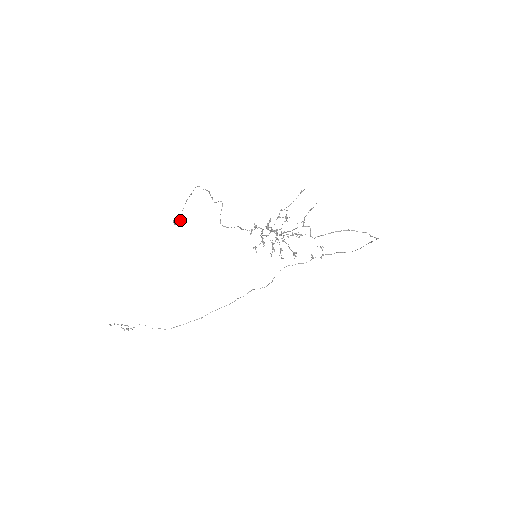
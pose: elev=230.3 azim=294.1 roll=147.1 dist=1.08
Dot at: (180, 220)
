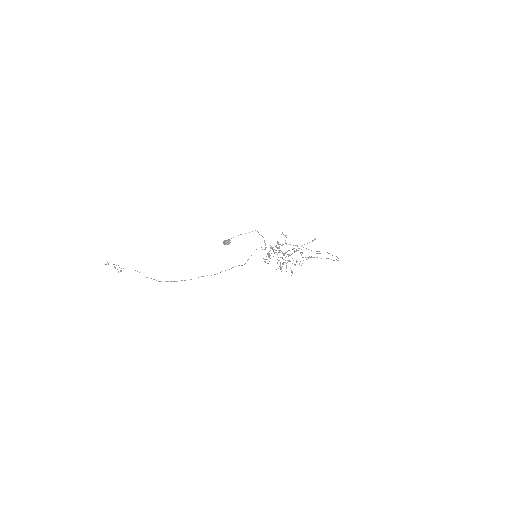
Dot at: (229, 243)
